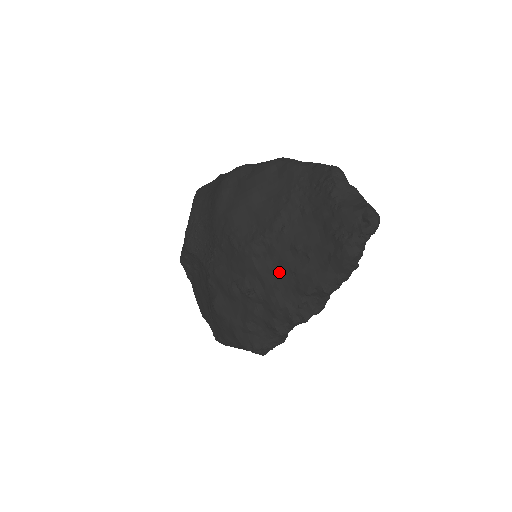
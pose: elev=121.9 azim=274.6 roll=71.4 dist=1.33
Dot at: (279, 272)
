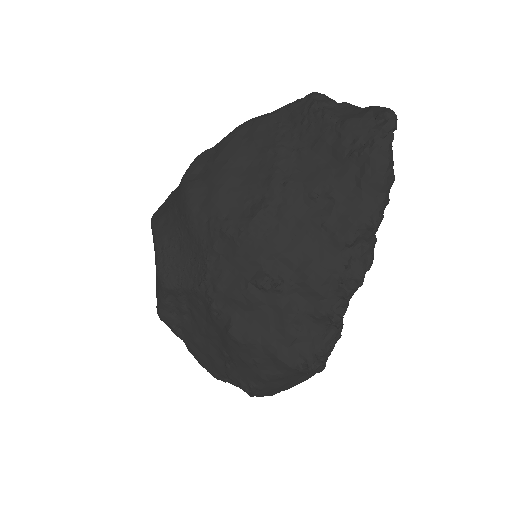
Dot at: (303, 237)
